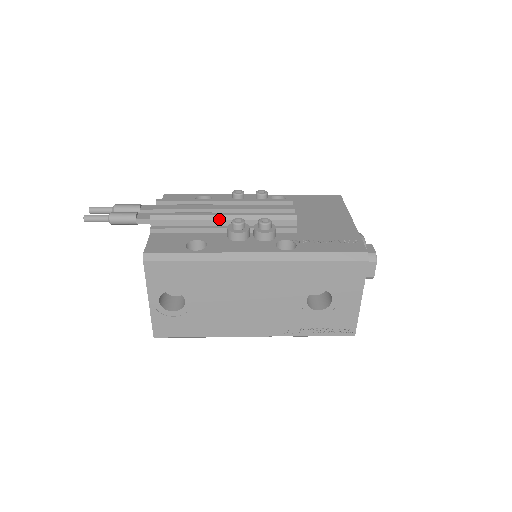
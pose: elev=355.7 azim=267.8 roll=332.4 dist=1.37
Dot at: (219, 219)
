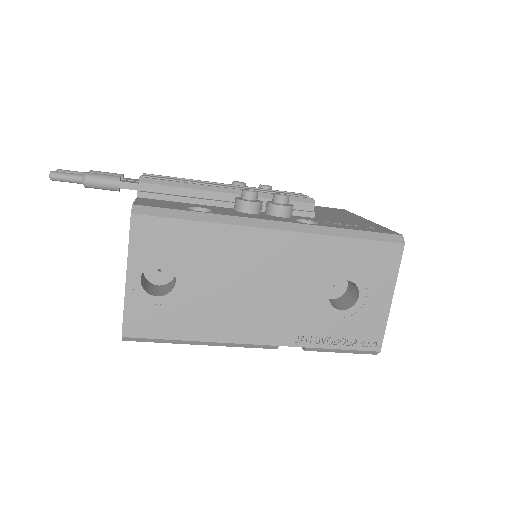
Dot at: (224, 191)
